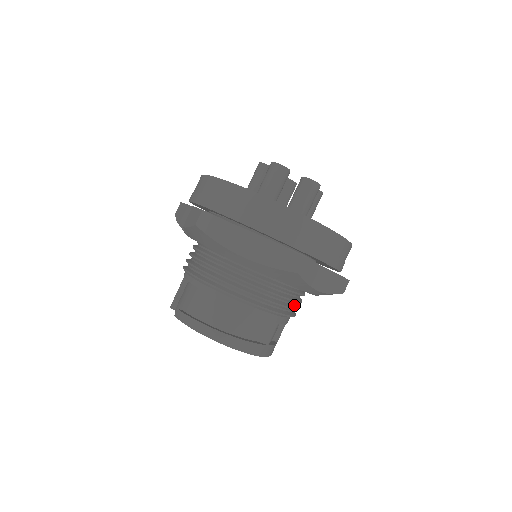
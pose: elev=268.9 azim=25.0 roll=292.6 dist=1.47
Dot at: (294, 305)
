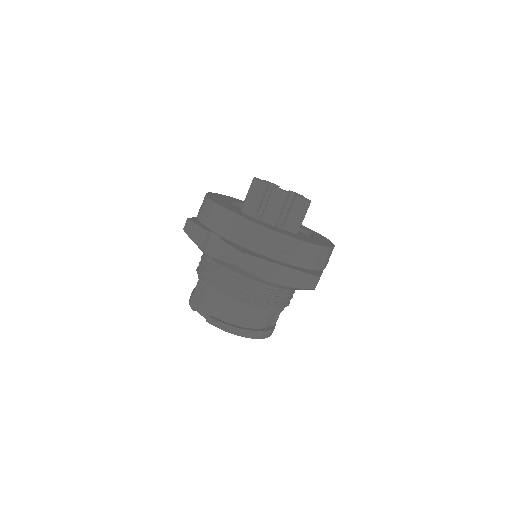
Dot at: occluded
